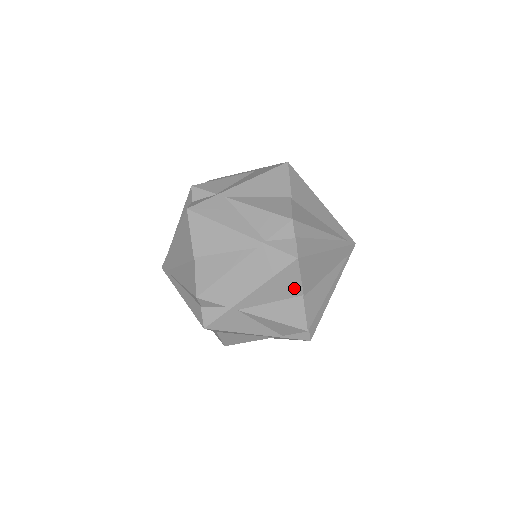
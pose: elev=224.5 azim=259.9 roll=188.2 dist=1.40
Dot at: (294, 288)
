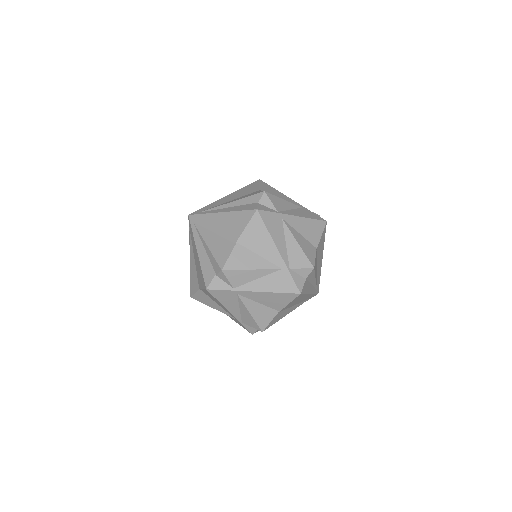
Dot at: (315, 238)
